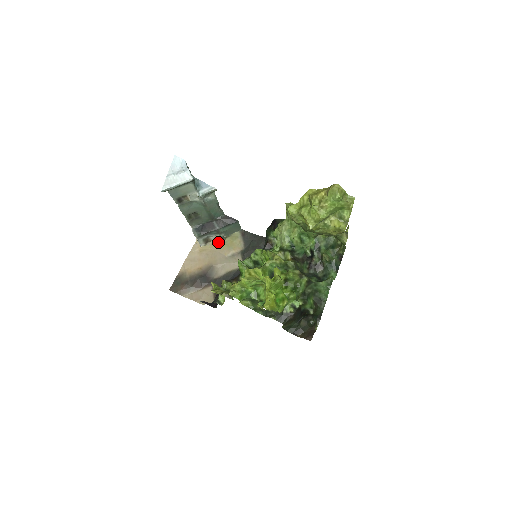
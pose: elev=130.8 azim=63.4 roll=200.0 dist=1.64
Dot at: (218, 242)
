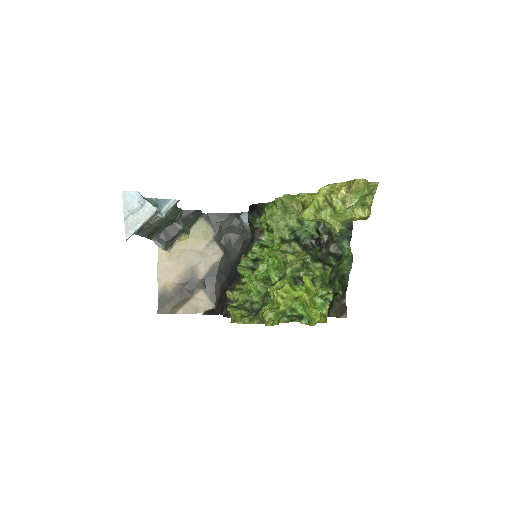
Dot at: (183, 238)
